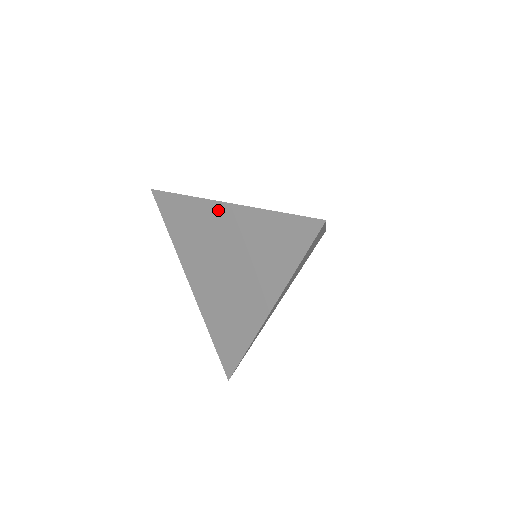
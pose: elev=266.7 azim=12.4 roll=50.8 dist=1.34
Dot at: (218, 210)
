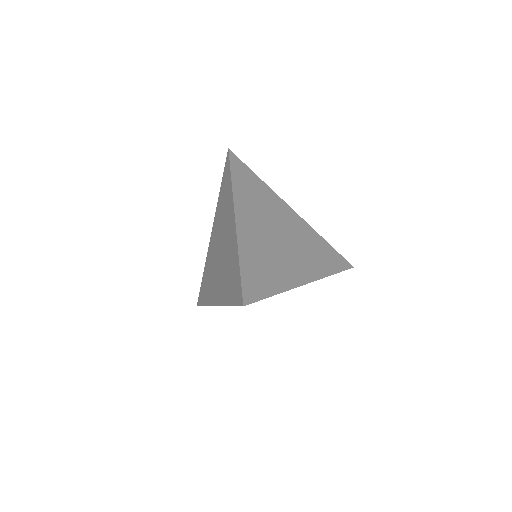
Dot at: (232, 216)
